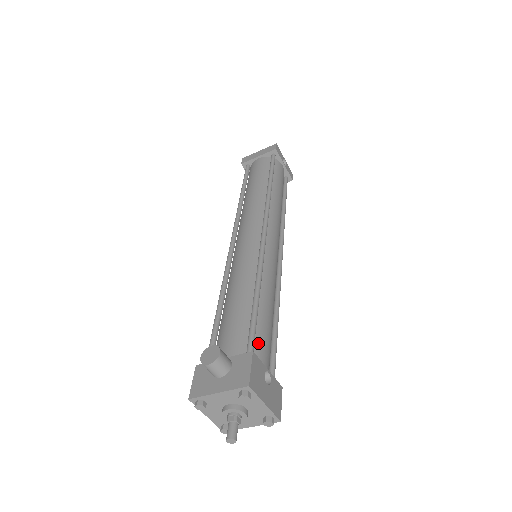
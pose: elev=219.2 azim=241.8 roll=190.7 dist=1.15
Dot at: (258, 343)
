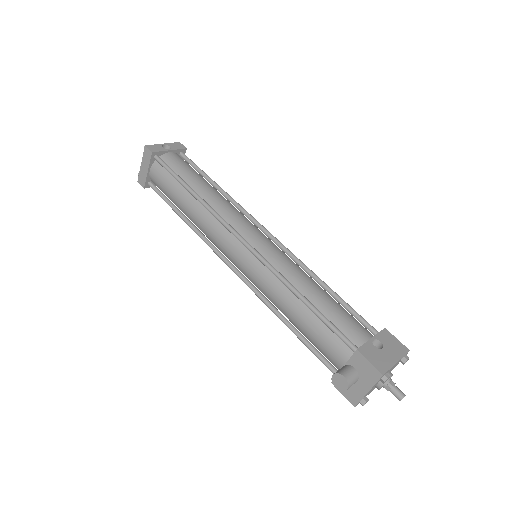
Dot at: (346, 331)
